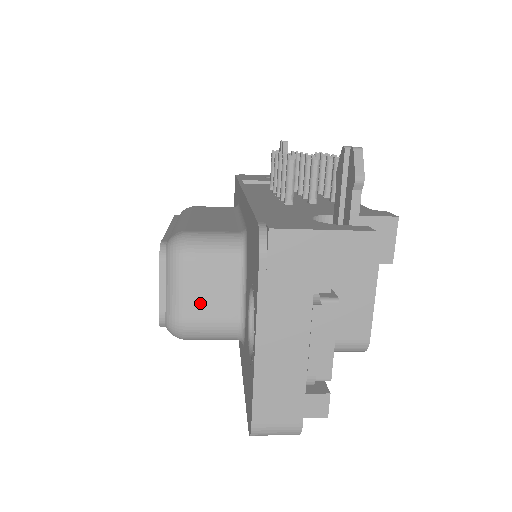
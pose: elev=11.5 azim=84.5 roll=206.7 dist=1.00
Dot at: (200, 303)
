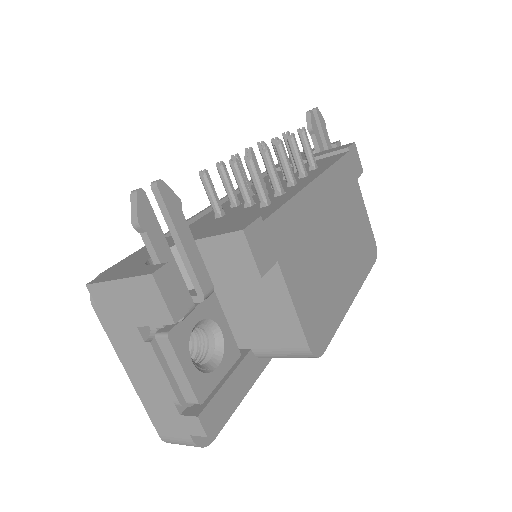
Dot at: occluded
